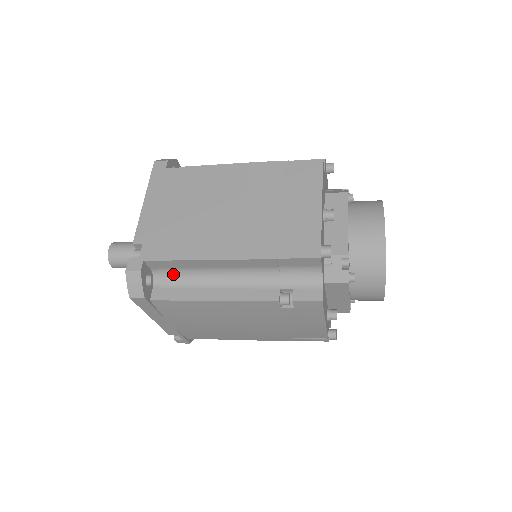
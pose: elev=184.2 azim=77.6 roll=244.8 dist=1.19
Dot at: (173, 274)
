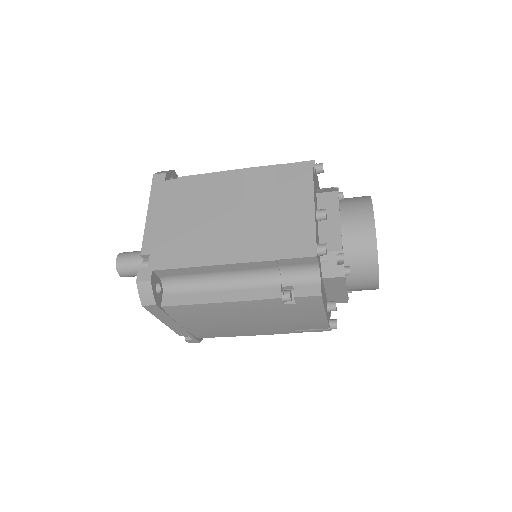
Dot at: (180, 280)
